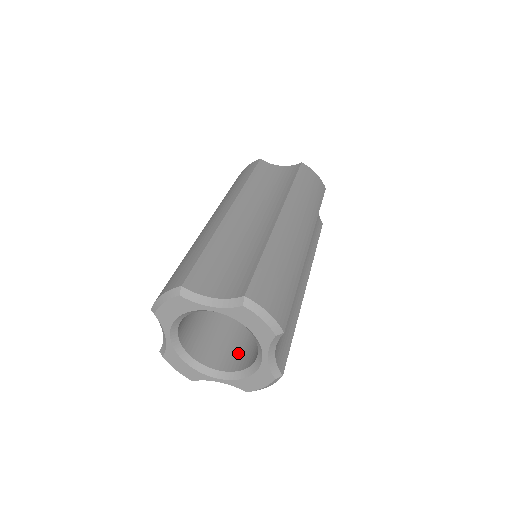
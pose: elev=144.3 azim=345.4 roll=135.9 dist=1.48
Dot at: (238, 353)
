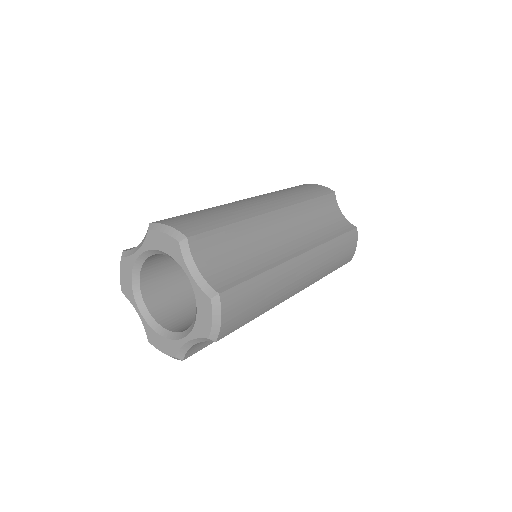
Dot at: occluded
